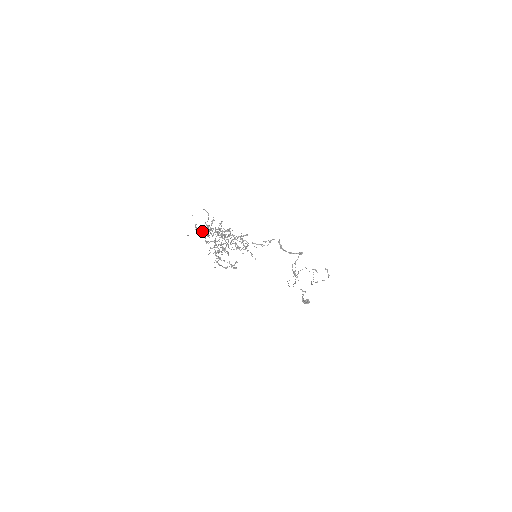
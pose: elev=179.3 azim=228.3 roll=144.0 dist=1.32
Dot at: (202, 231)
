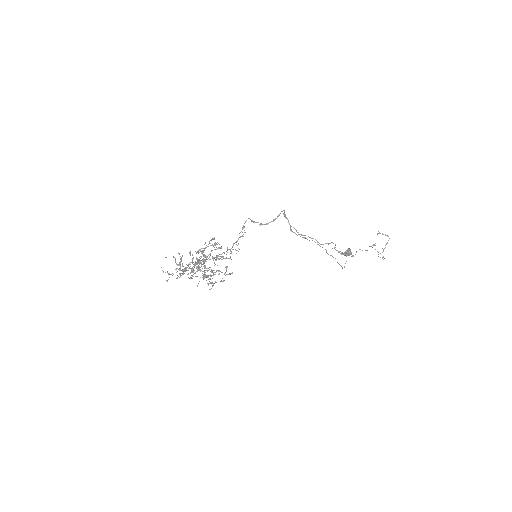
Dot at: (180, 274)
